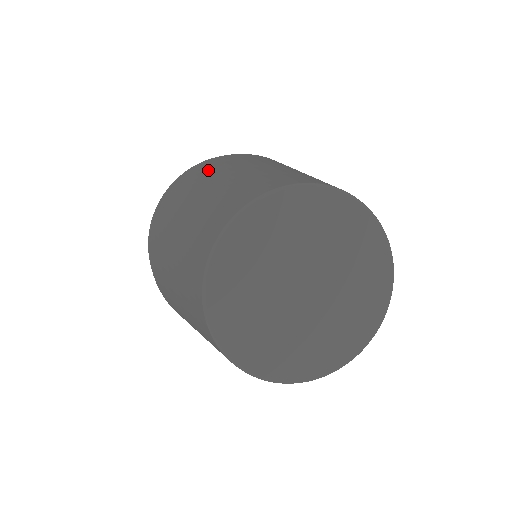
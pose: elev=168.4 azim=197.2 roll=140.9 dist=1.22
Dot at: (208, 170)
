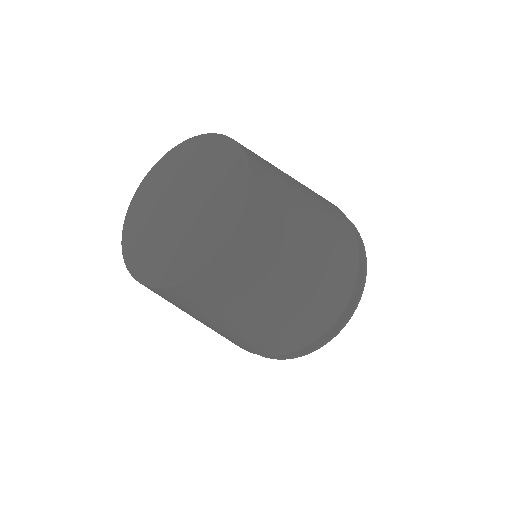
Dot at: occluded
